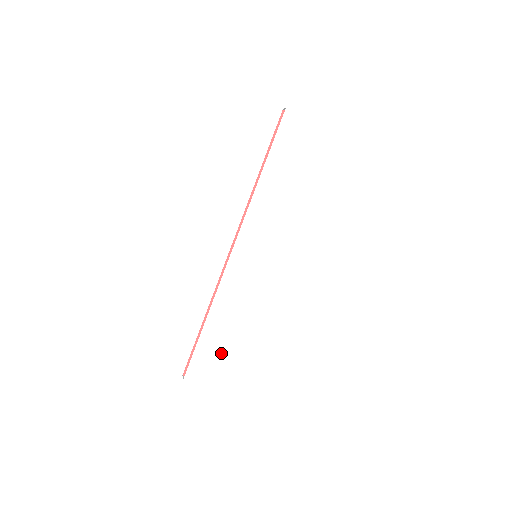
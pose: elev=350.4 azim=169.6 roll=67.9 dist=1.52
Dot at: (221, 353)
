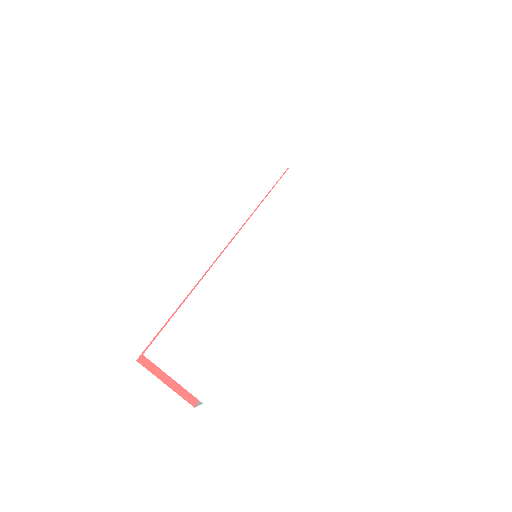
Dot at: (203, 338)
